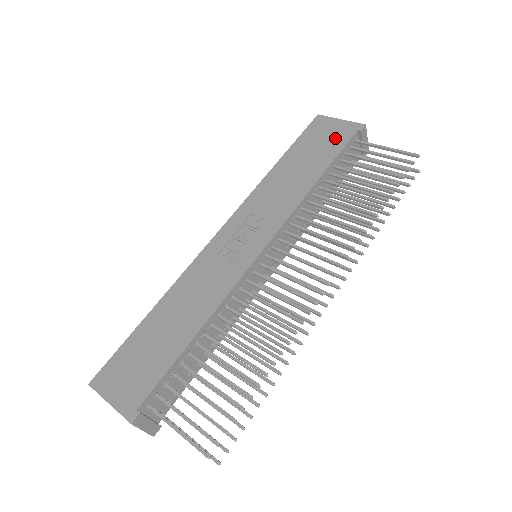
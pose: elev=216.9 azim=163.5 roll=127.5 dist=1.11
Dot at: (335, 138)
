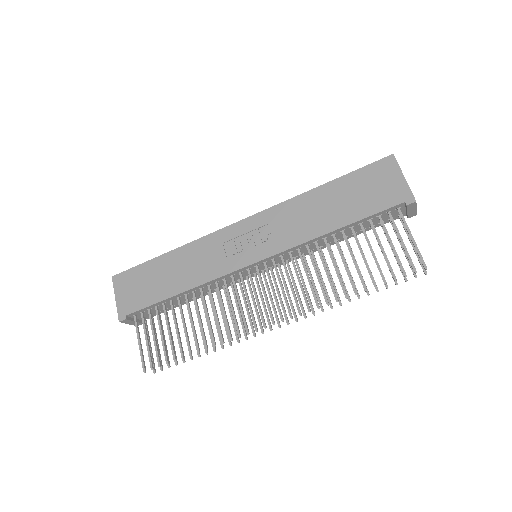
Dot at: (381, 196)
